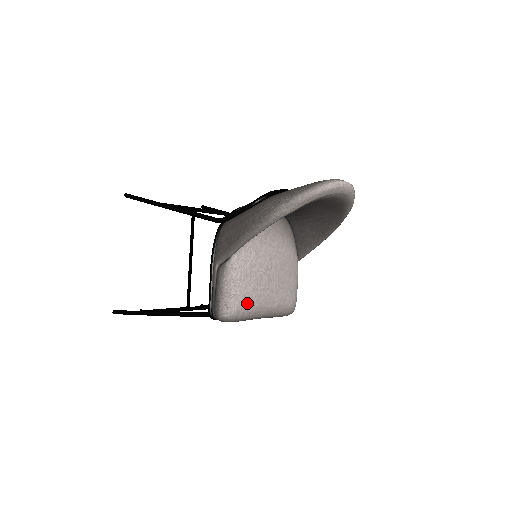
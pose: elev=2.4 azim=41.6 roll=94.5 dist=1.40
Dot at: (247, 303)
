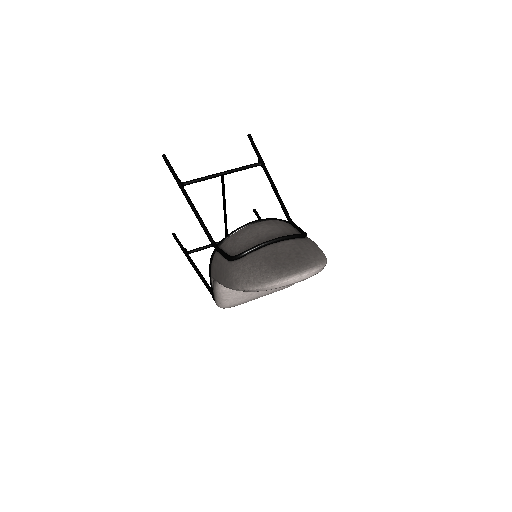
Dot at: (239, 301)
